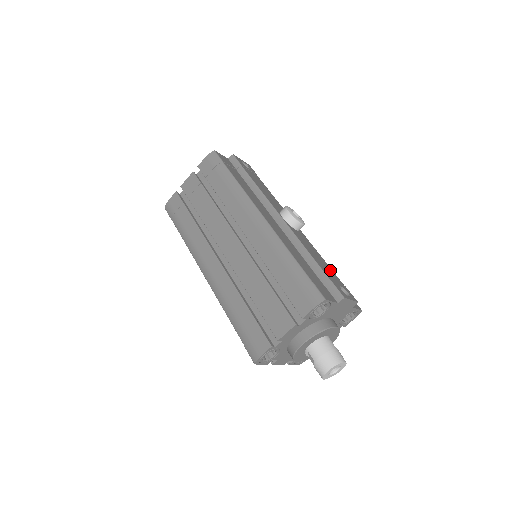
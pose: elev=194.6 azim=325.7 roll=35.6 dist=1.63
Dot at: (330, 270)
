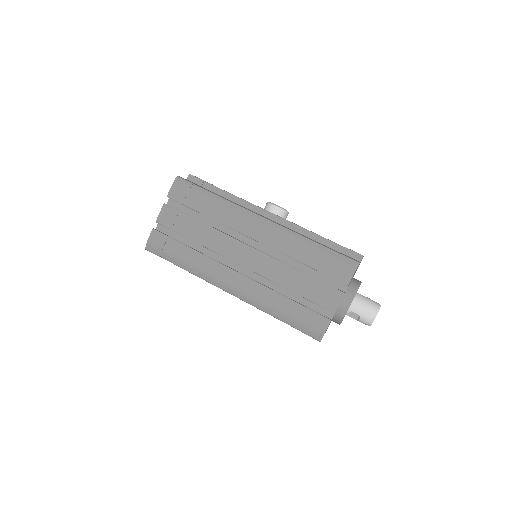
Dot at: occluded
